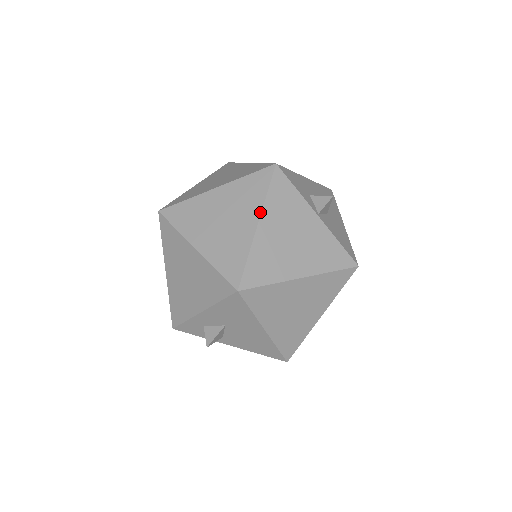
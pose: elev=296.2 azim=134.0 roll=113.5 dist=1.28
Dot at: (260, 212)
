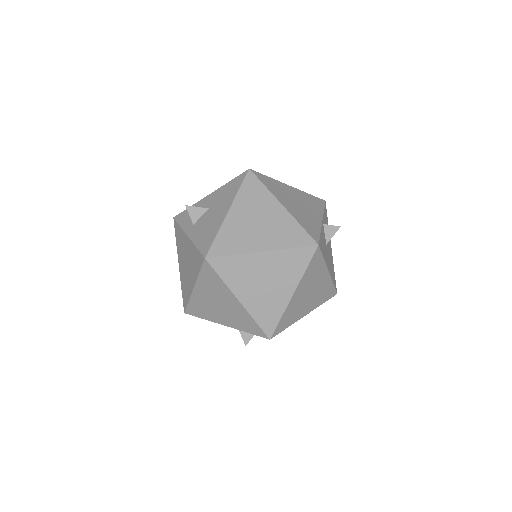
Dot at: (296, 189)
